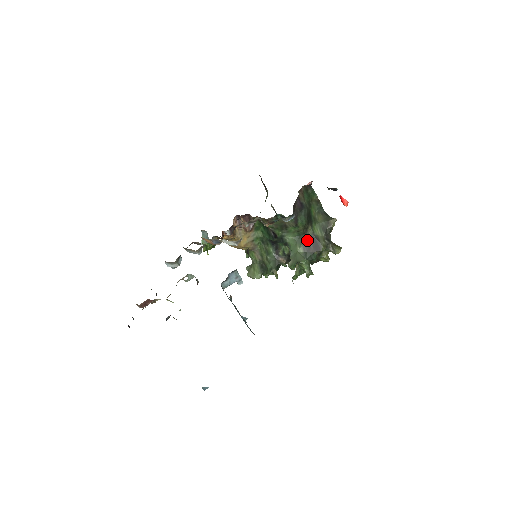
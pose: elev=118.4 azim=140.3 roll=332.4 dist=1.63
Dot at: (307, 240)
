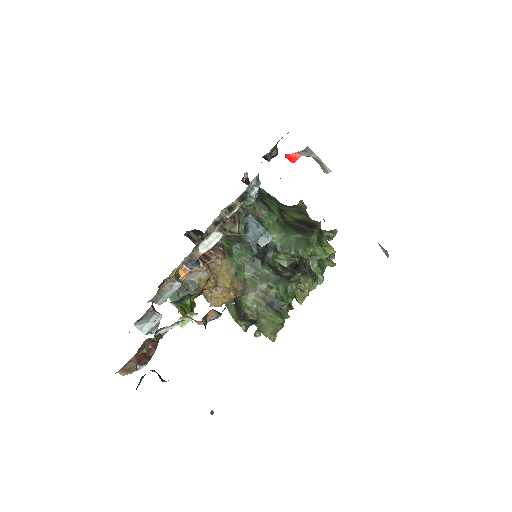
Dot at: (294, 226)
